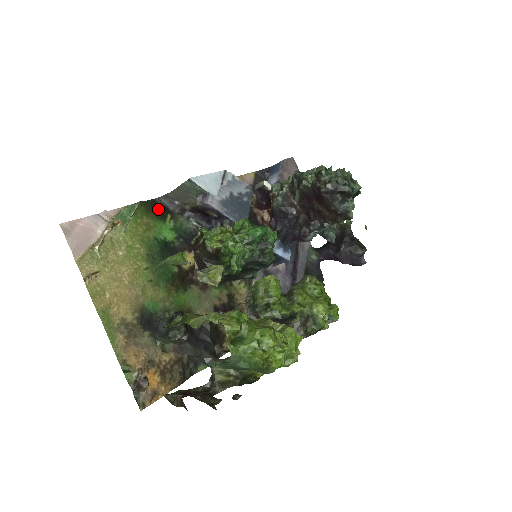
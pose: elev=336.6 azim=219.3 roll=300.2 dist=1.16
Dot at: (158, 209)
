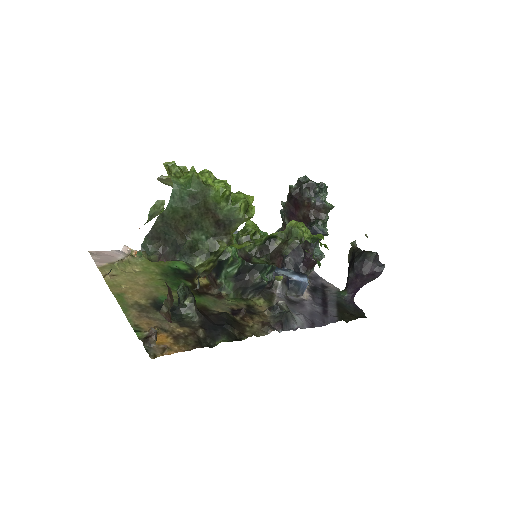
Dot at: occluded
